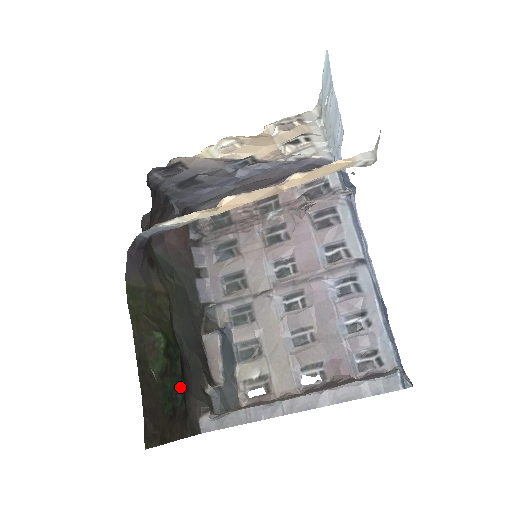
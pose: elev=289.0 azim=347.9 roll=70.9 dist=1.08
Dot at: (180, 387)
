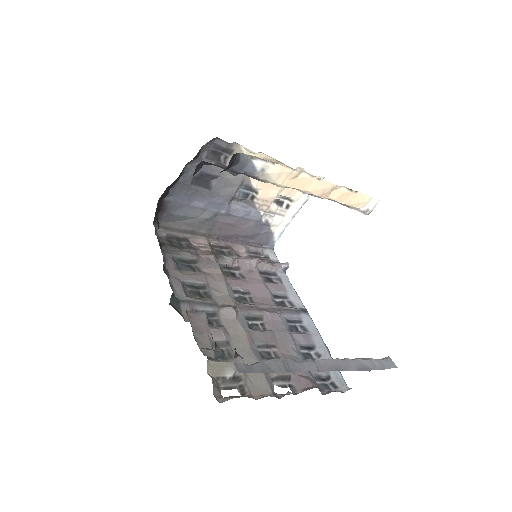
Dot at: occluded
